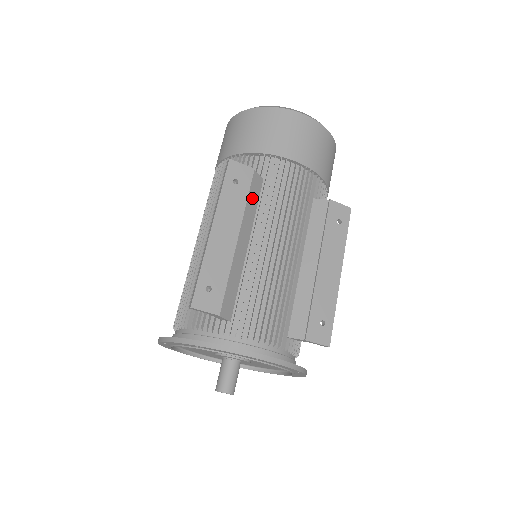
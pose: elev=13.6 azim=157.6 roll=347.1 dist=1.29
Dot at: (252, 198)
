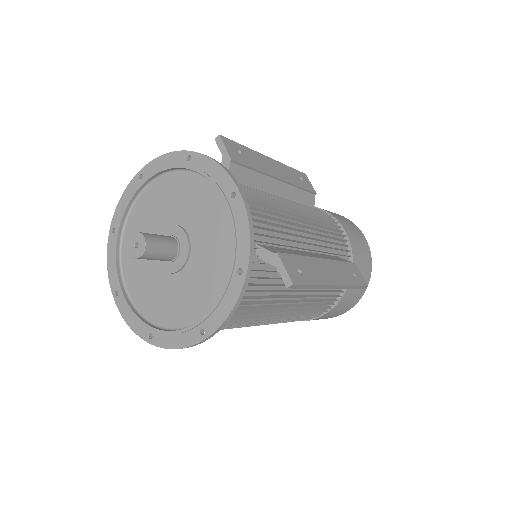
Dot at: (302, 198)
